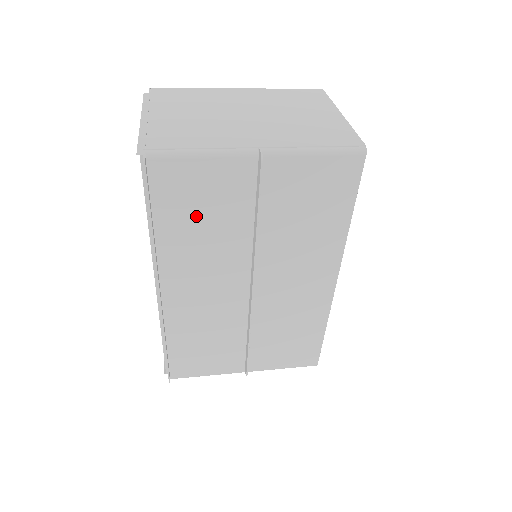
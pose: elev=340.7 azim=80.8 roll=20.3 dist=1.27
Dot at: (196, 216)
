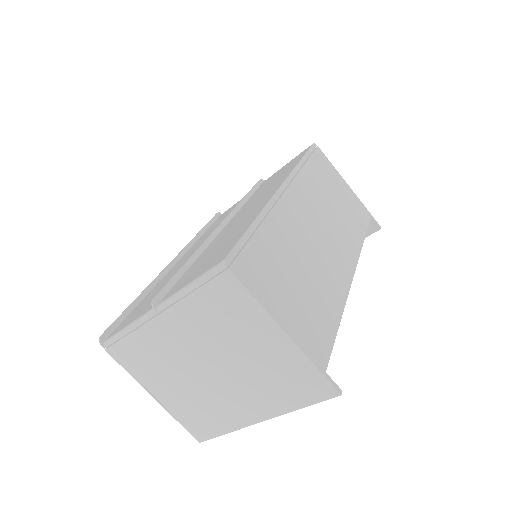
Dot at: occluded
